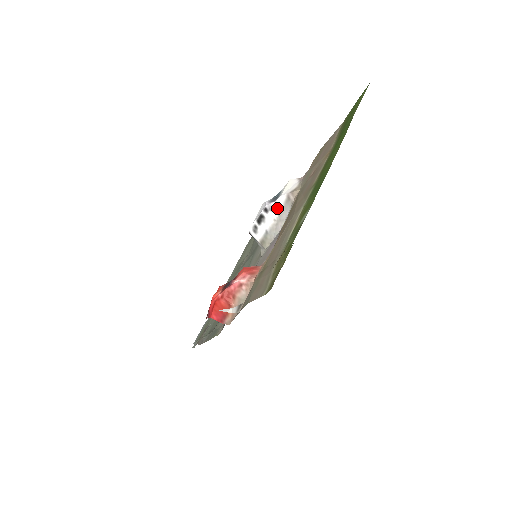
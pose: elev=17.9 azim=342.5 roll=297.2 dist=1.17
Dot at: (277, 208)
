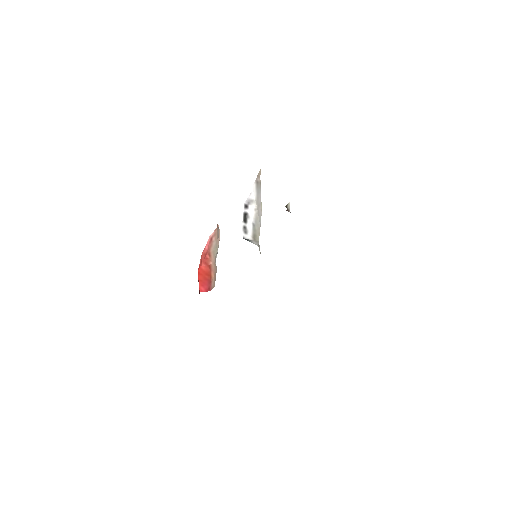
Dot at: (253, 198)
